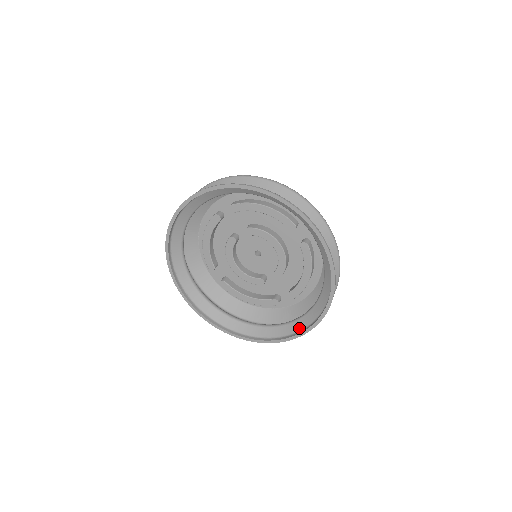
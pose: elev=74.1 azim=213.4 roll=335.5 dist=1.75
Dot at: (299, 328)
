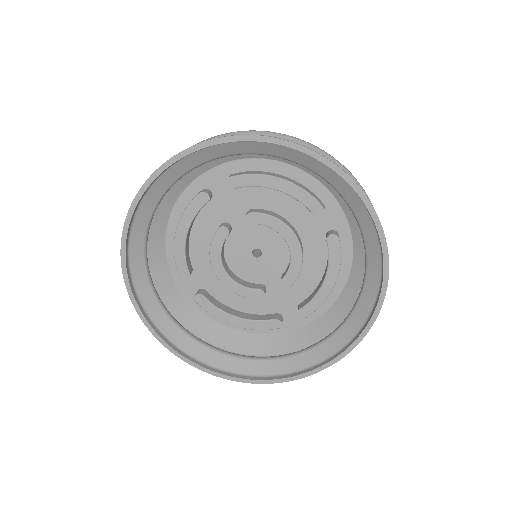
Dot at: (317, 359)
